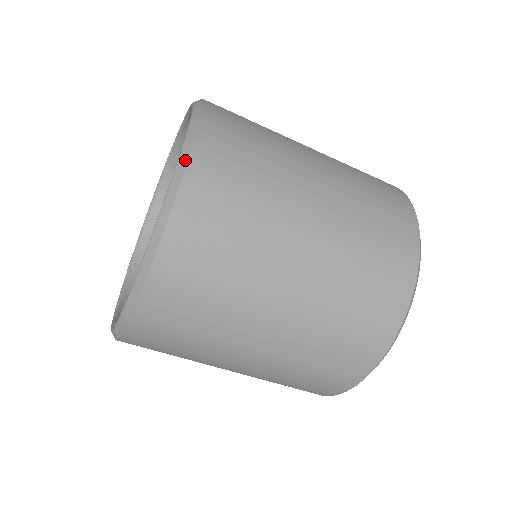
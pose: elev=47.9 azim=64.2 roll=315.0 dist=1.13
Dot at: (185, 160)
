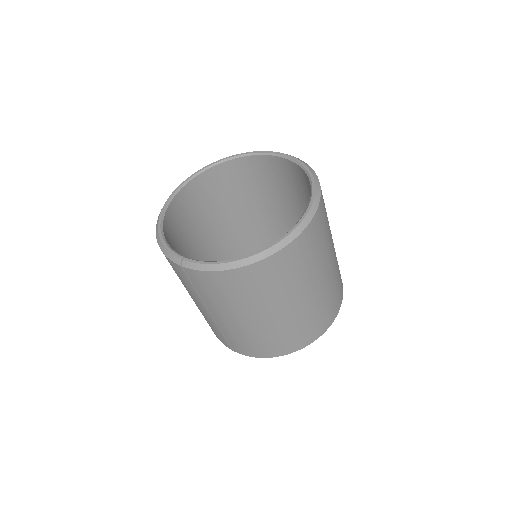
Dot at: (318, 203)
